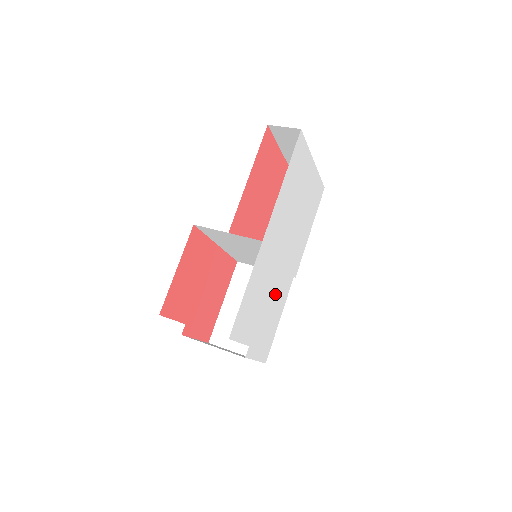
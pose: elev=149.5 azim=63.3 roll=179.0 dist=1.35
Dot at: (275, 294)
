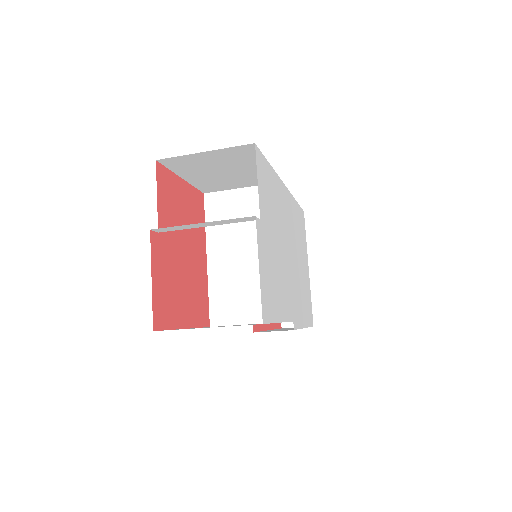
Dot at: (281, 268)
